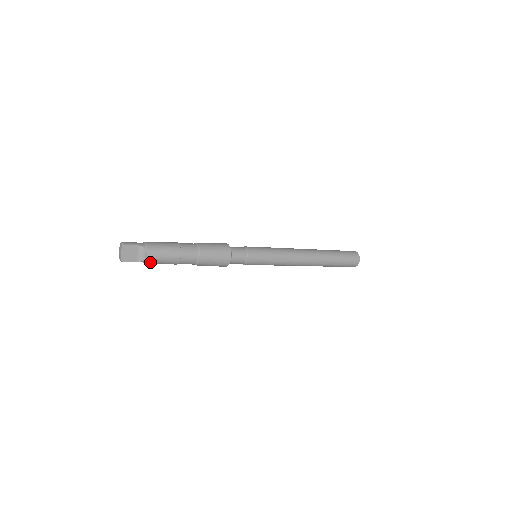
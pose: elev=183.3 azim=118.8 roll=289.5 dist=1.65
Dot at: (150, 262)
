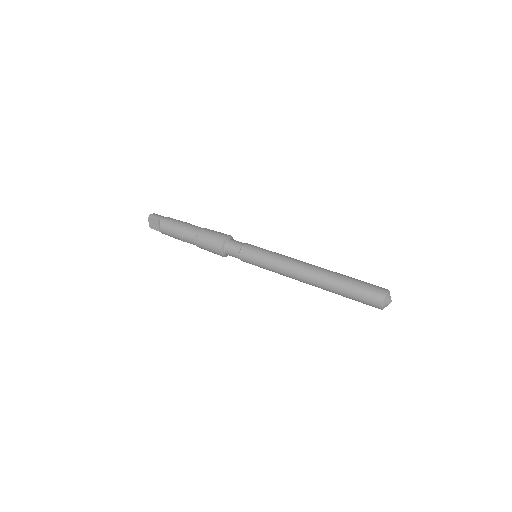
Dot at: (166, 234)
